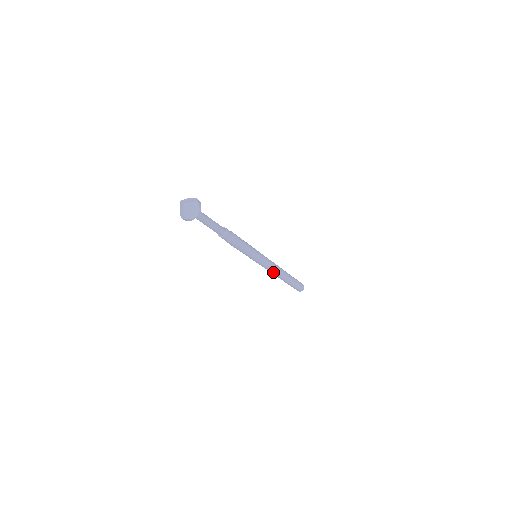
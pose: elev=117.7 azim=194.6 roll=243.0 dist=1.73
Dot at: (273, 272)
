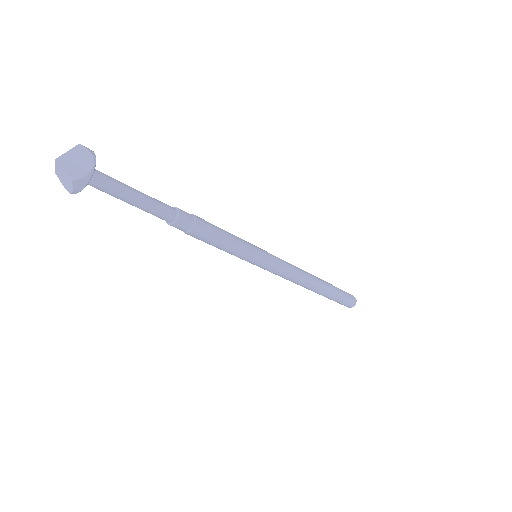
Dot at: (298, 278)
